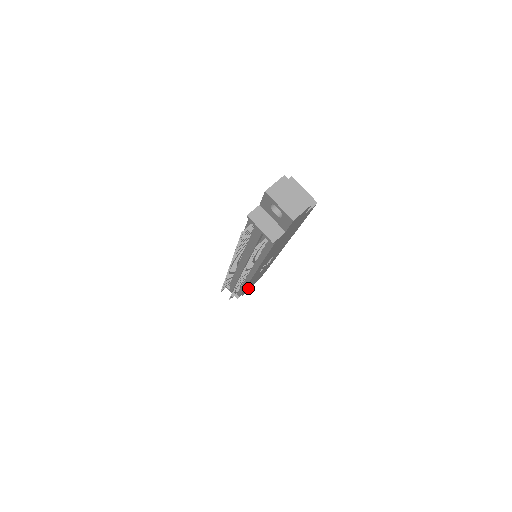
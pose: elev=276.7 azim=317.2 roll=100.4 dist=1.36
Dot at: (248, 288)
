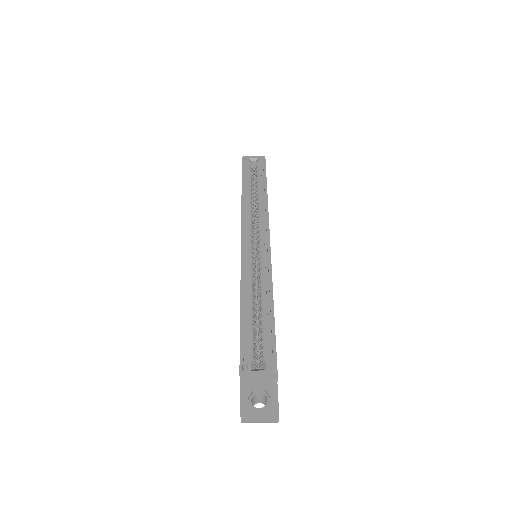
Dot at: occluded
